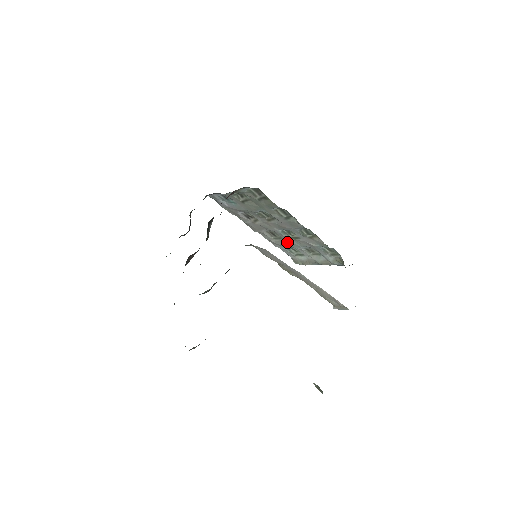
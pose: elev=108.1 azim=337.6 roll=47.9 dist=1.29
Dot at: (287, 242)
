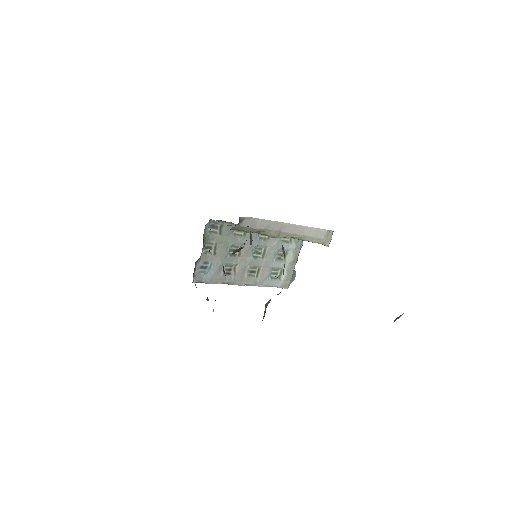
Dot at: (264, 267)
